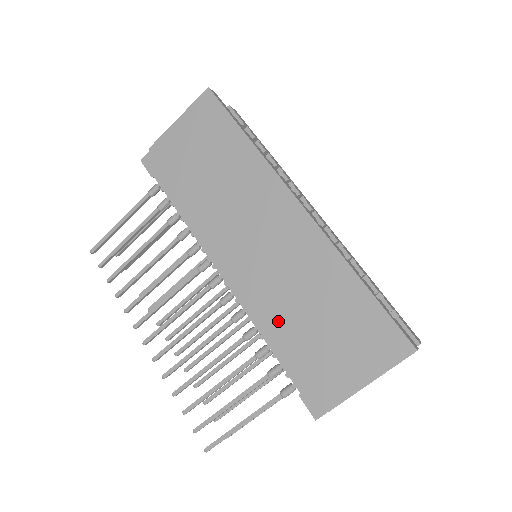
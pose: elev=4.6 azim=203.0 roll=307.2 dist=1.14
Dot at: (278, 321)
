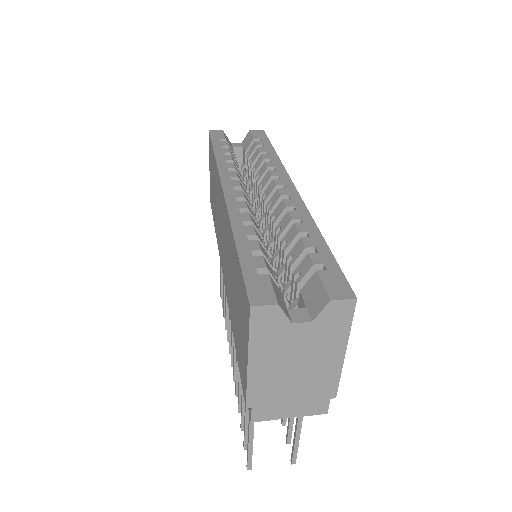
Dot at: (231, 314)
